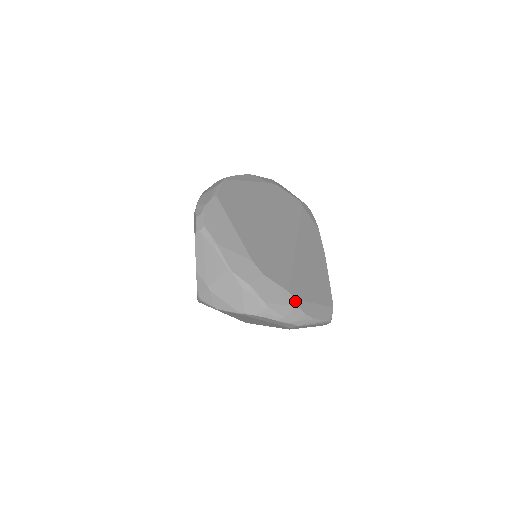
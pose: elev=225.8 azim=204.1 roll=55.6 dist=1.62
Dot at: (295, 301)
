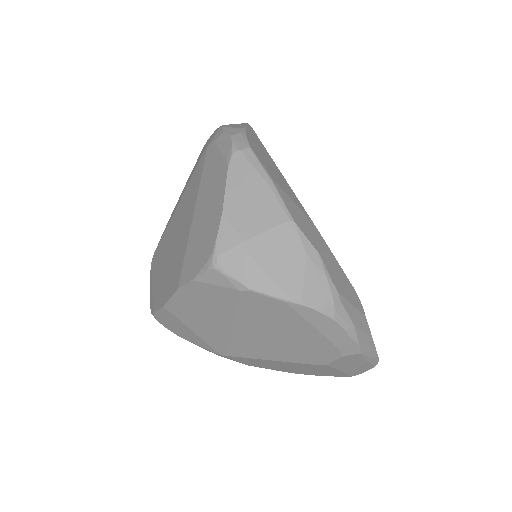
Dot at: occluded
